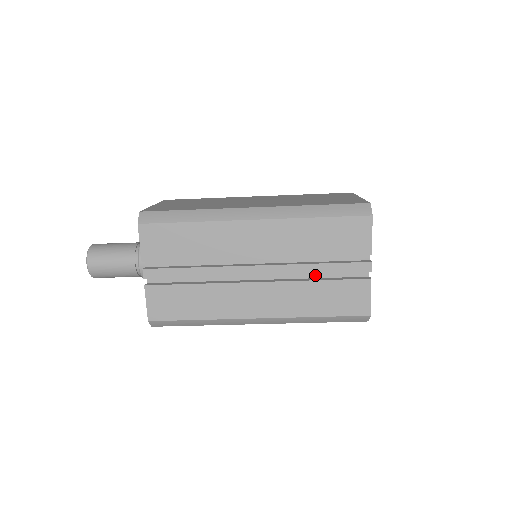
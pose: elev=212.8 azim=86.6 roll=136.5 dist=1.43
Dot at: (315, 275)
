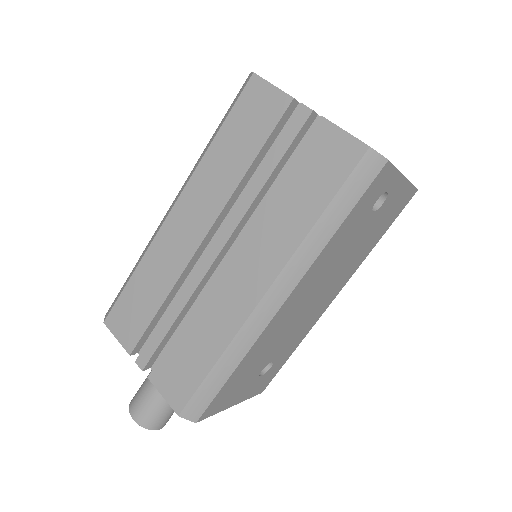
Dot at: occluded
